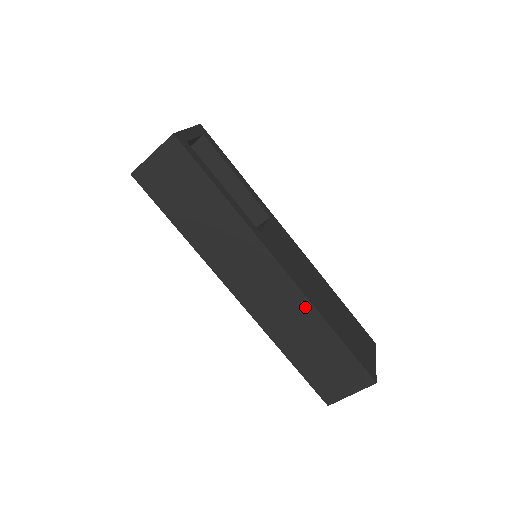
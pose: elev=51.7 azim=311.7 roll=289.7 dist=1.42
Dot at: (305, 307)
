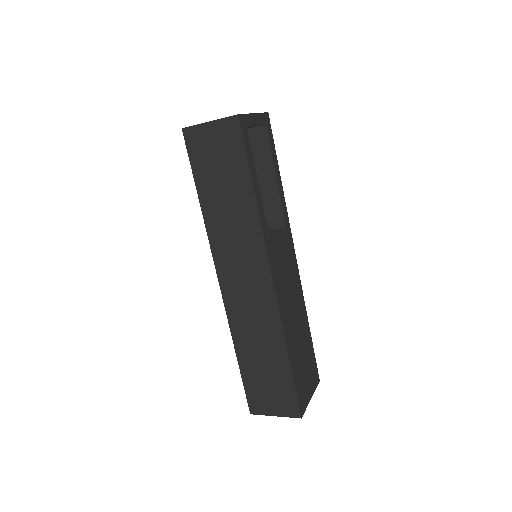
Dot at: (275, 324)
